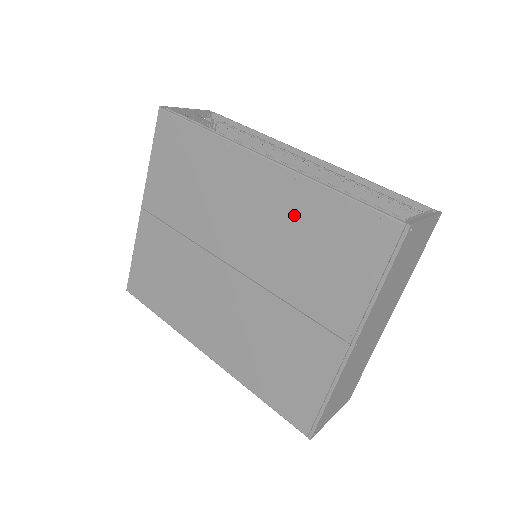
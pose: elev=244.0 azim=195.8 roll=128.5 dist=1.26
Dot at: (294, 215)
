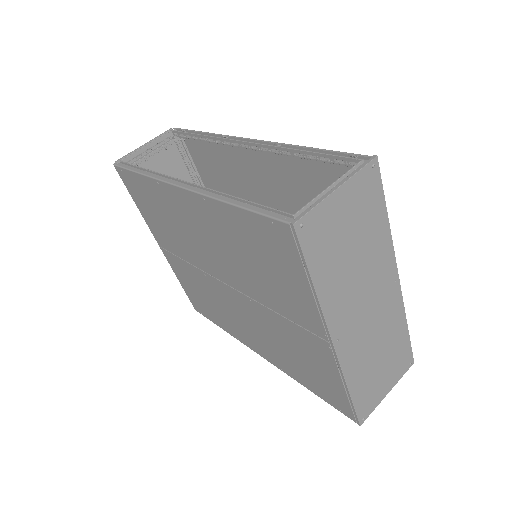
Dot at: (225, 233)
